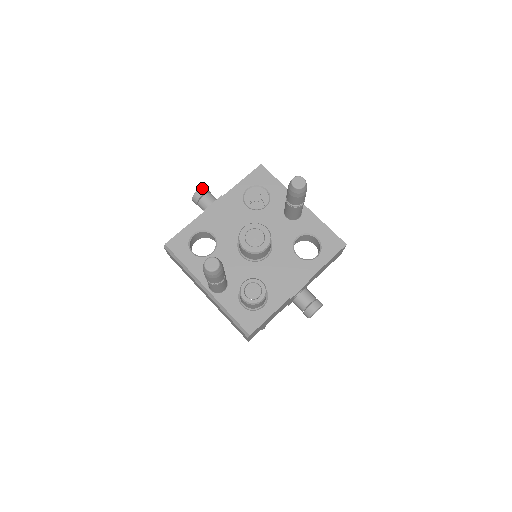
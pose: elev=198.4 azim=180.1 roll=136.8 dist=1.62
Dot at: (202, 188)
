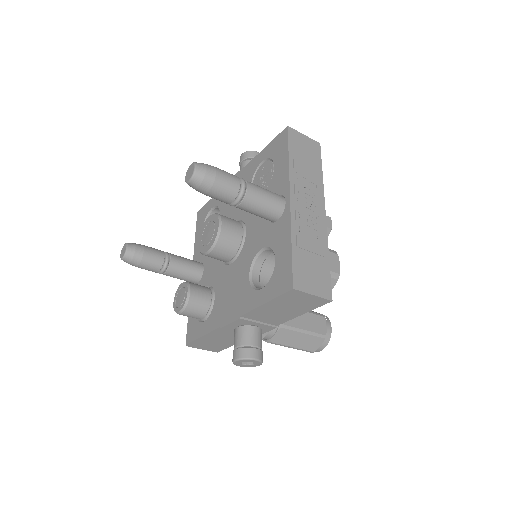
Dot at: (246, 152)
